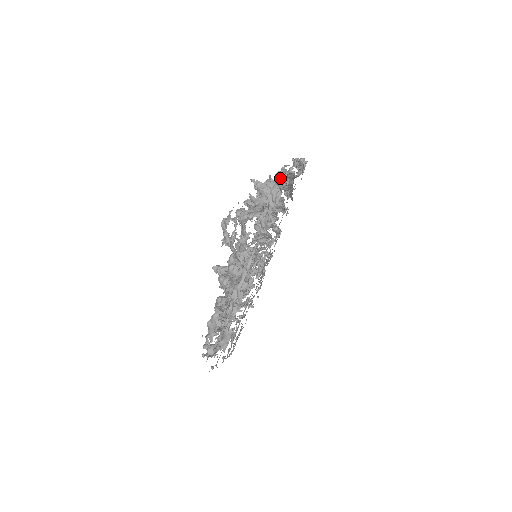
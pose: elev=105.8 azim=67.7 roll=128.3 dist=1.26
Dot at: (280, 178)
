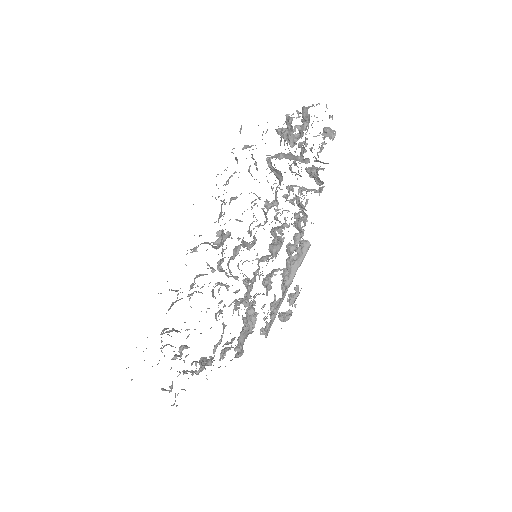
Dot at: (307, 221)
